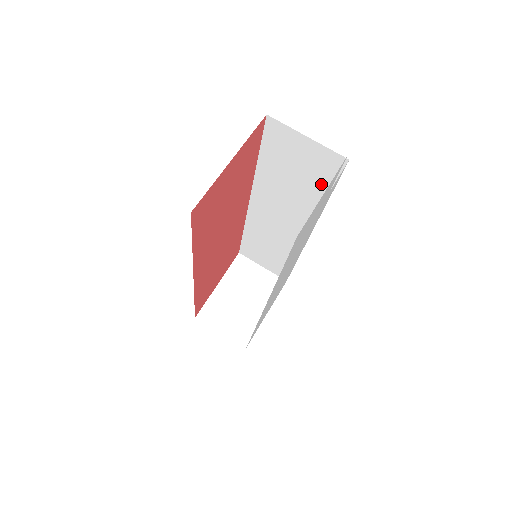
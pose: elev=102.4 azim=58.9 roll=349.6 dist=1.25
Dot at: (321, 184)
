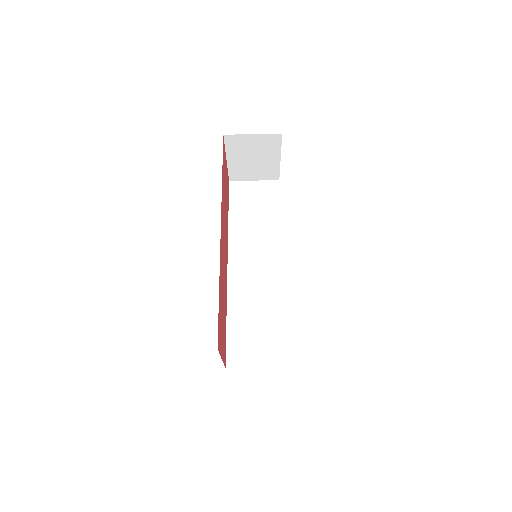
Dot at: occluded
